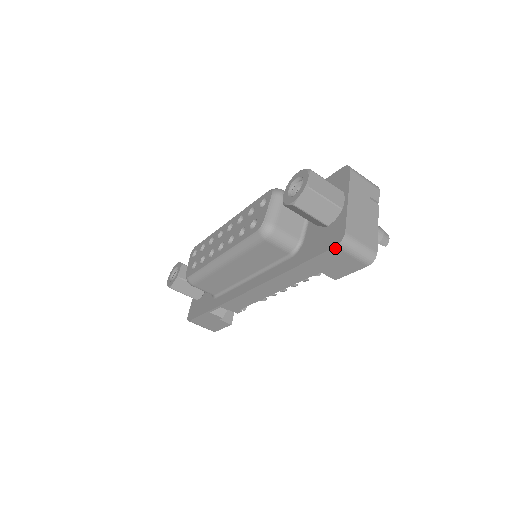
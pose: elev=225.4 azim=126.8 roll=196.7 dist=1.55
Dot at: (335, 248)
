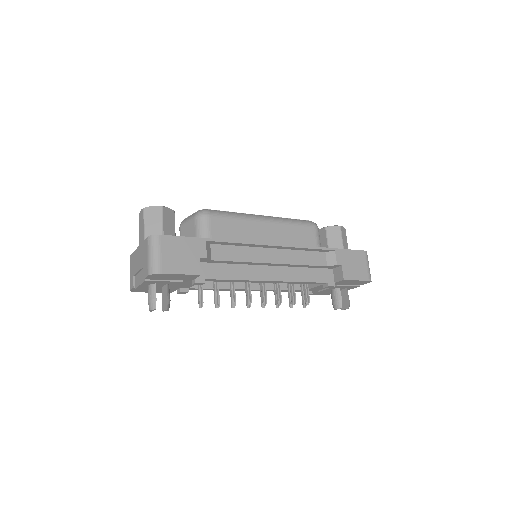
Dot at: (363, 252)
